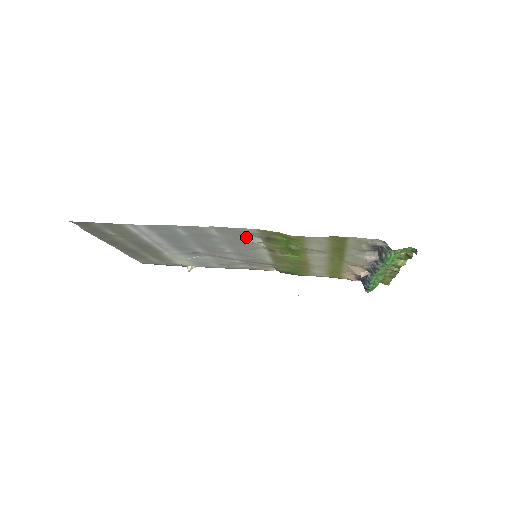
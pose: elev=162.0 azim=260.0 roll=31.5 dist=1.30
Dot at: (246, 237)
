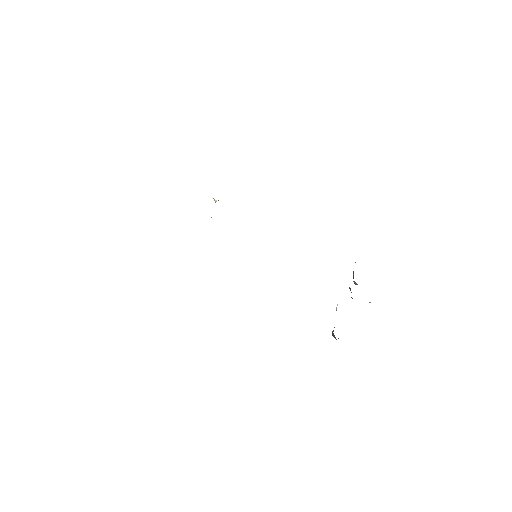
Dot at: occluded
